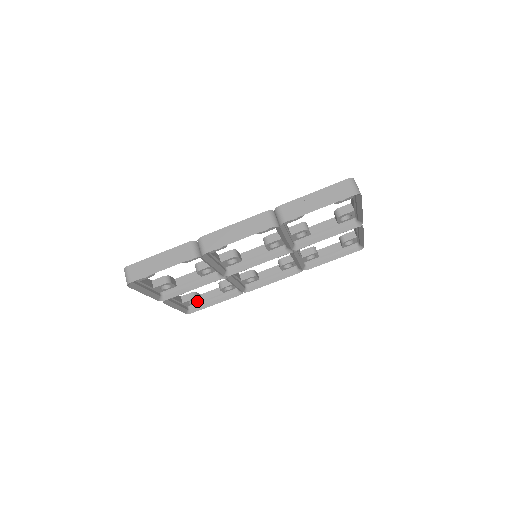
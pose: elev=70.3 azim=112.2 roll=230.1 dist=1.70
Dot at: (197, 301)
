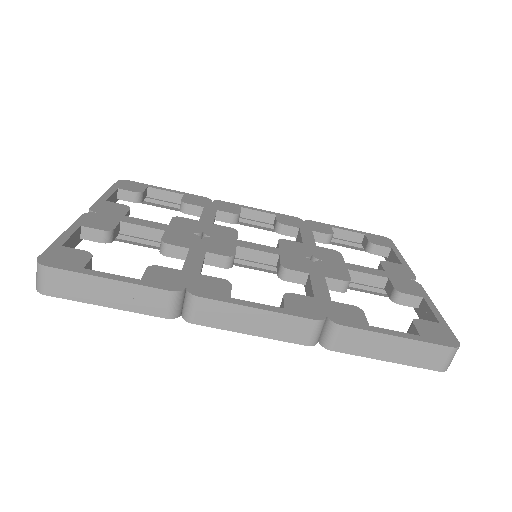
Dot at: occluded
